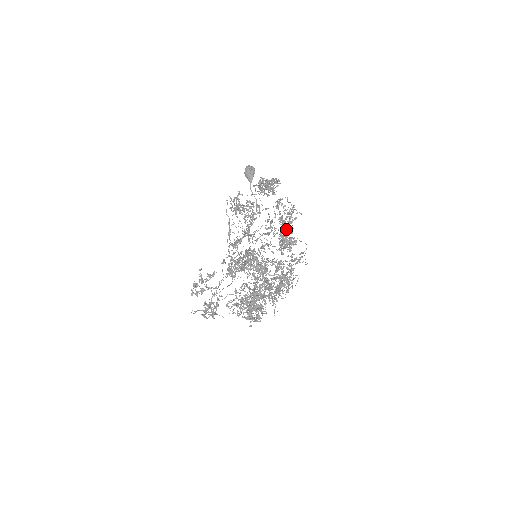
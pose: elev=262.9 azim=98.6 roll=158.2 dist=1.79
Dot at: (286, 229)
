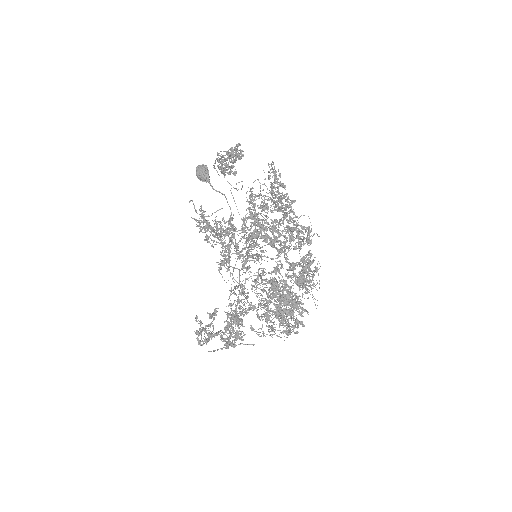
Dot at: occluded
